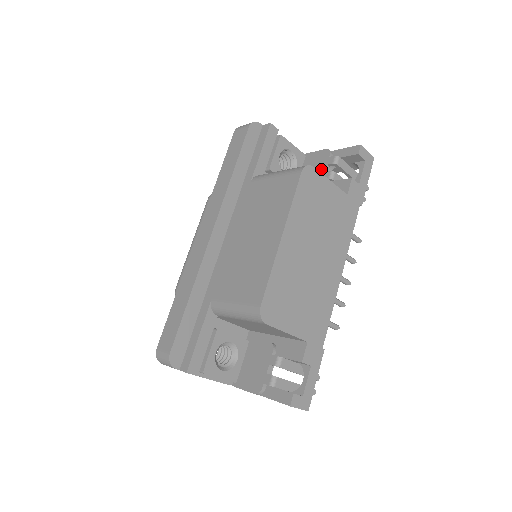
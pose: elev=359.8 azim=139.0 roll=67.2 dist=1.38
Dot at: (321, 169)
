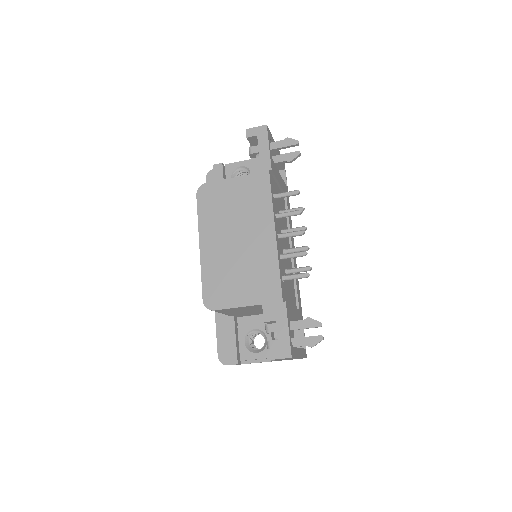
Dot at: occluded
